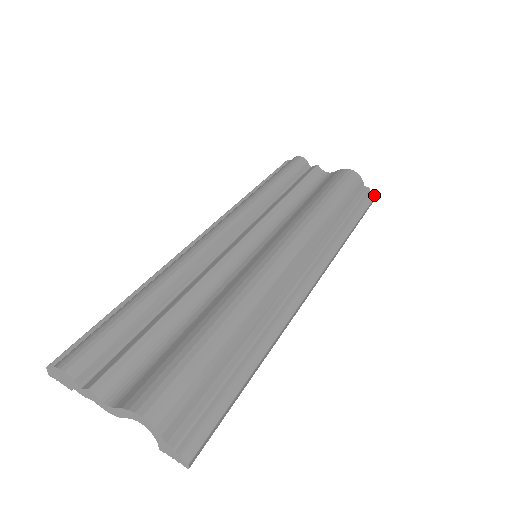
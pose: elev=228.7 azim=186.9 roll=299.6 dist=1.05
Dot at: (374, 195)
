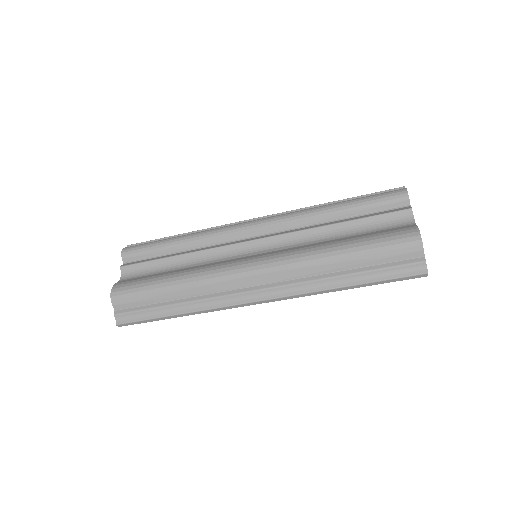
Dot at: (427, 271)
